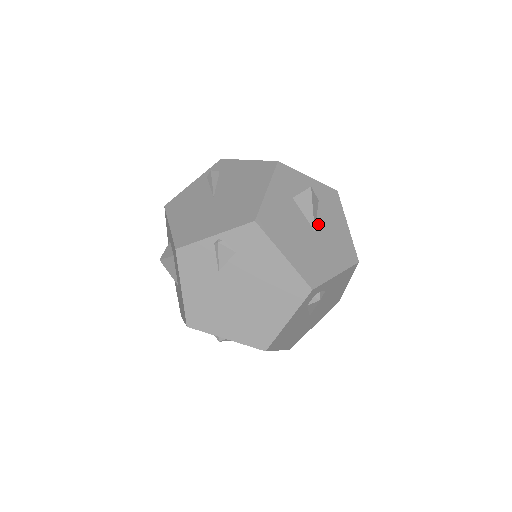
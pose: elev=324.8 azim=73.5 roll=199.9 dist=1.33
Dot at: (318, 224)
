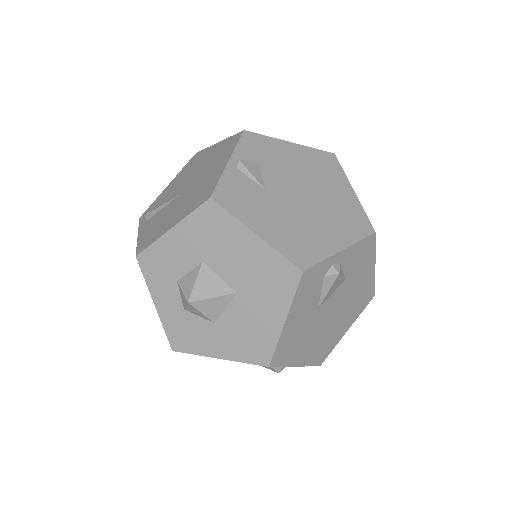
Dot at: occluded
